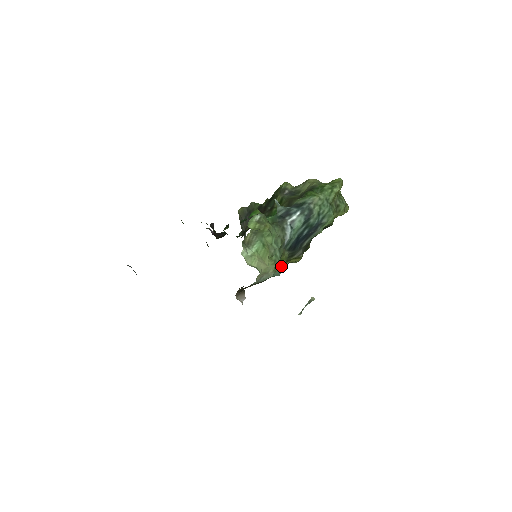
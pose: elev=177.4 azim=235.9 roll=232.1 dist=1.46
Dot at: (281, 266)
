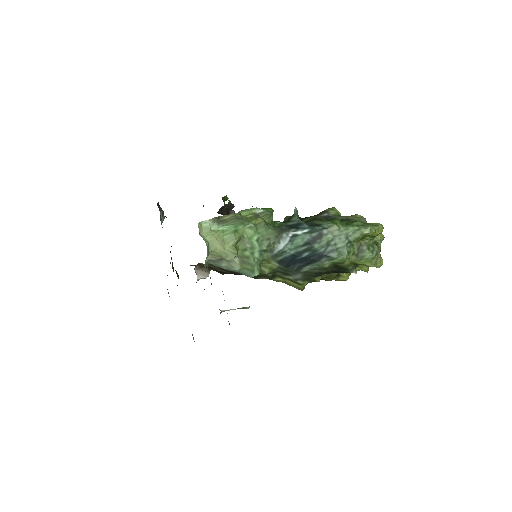
Dot at: (257, 270)
